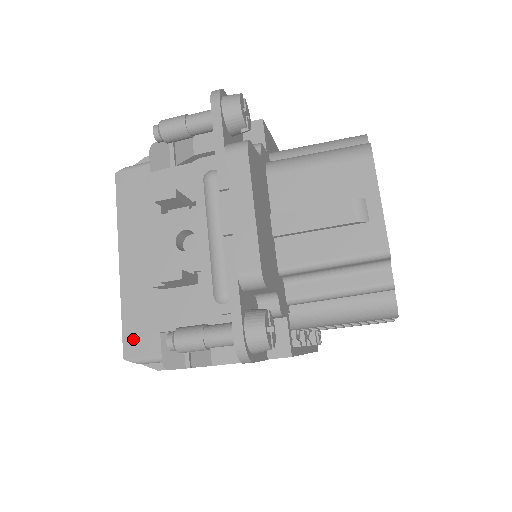
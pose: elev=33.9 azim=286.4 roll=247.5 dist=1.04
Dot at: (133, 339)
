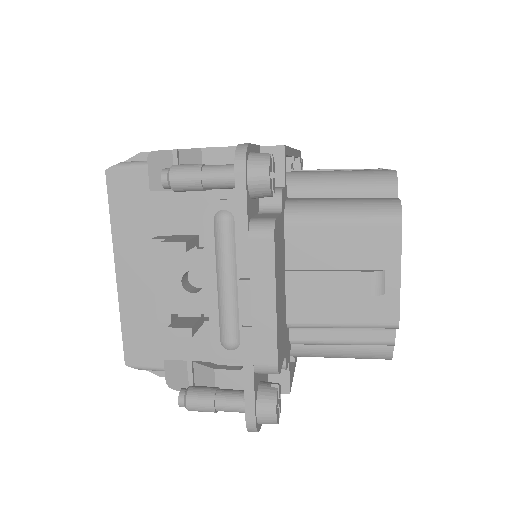
Dot at: (134, 349)
